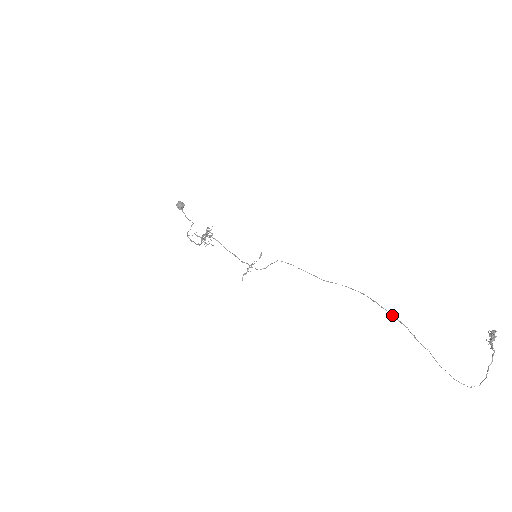
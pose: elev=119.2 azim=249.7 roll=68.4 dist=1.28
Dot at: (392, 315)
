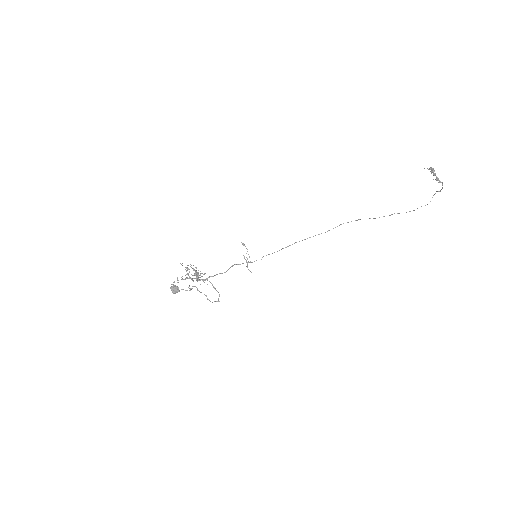
Dot at: occluded
